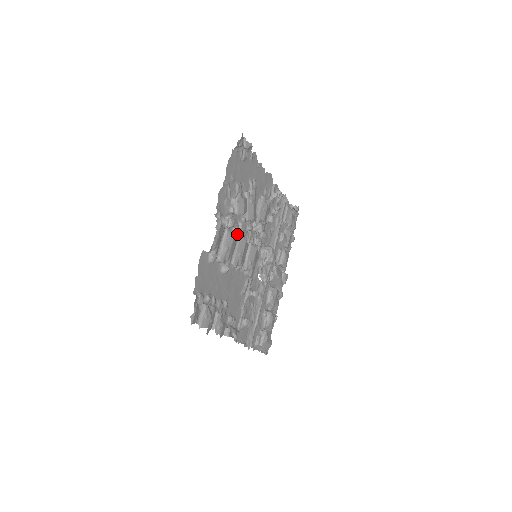
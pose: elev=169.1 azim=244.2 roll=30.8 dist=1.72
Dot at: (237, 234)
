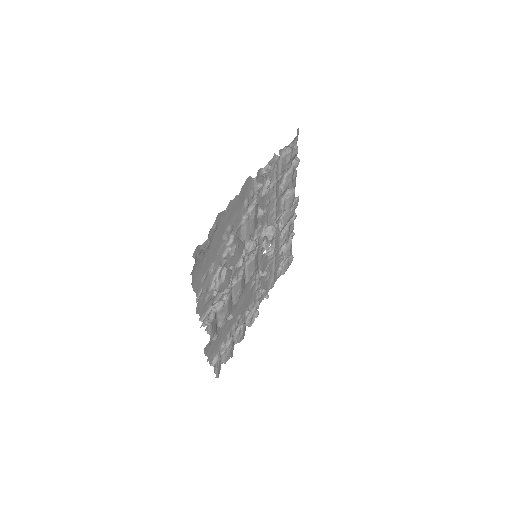
Dot at: (229, 290)
